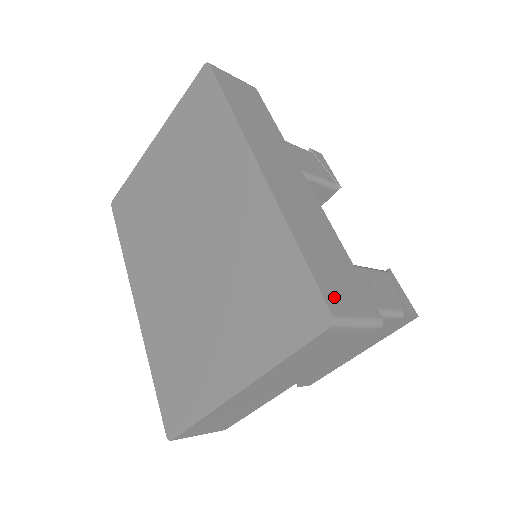
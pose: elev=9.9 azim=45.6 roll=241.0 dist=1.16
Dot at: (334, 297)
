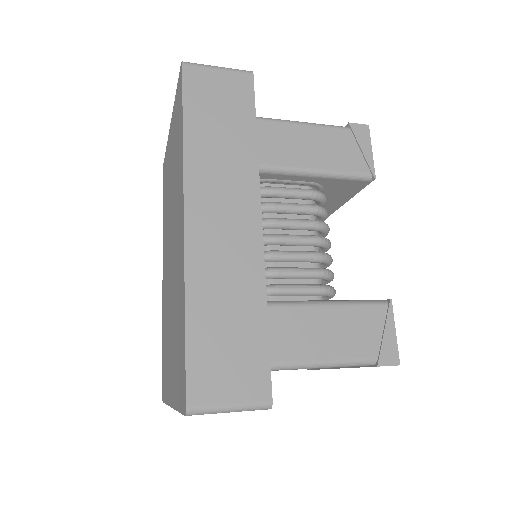
Dot at: (204, 384)
